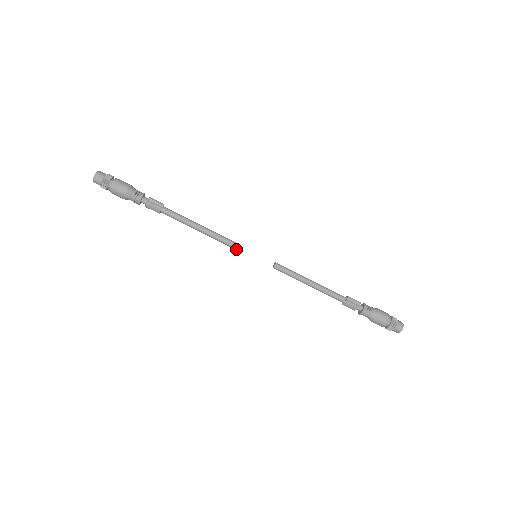
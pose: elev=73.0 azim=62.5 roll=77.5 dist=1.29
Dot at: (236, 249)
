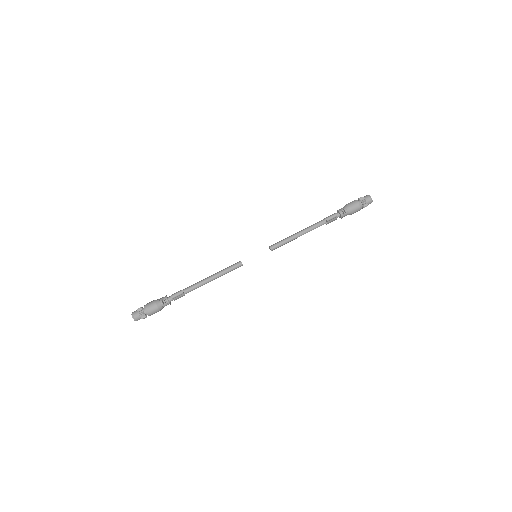
Dot at: (242, 265)
